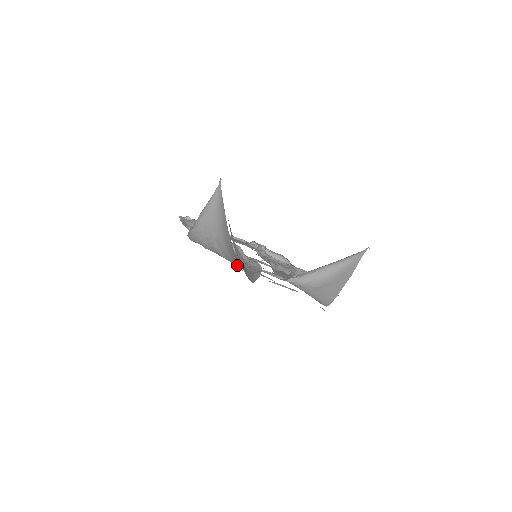
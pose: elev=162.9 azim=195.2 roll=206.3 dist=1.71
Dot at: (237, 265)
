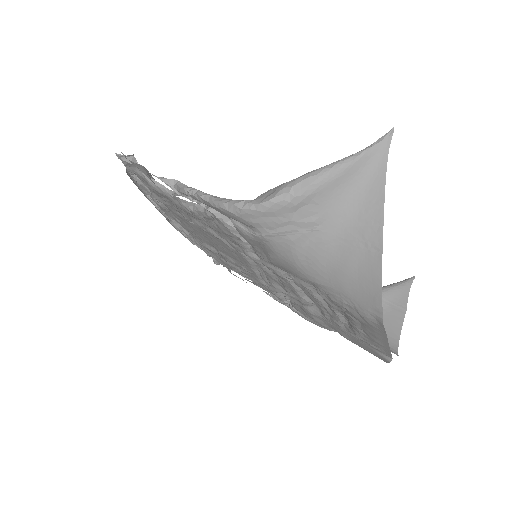
Dot at: (330, 281)
